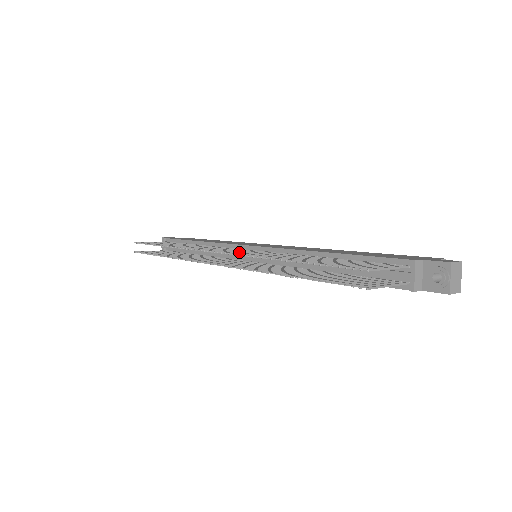
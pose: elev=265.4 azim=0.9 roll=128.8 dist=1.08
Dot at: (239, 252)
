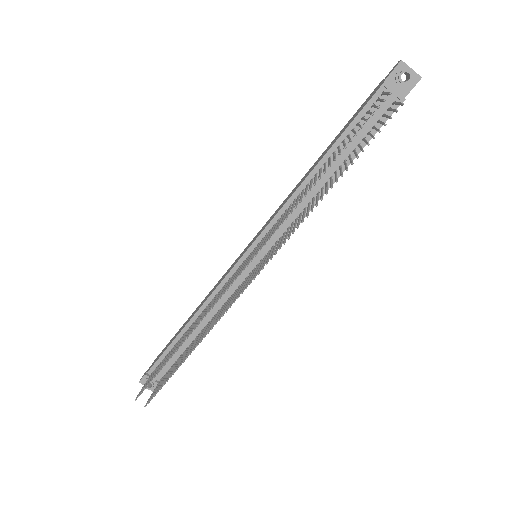
Dot at: (258, 249)
